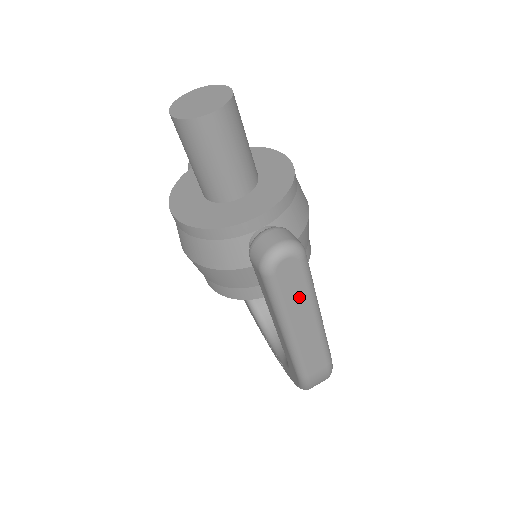
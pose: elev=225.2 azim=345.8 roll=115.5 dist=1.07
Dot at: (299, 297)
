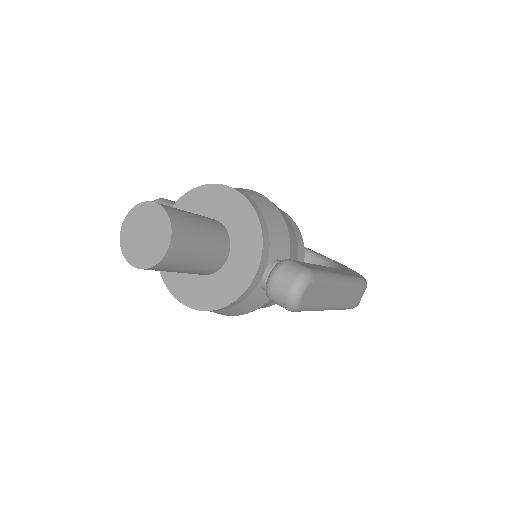
Dot at: (325, 293)
